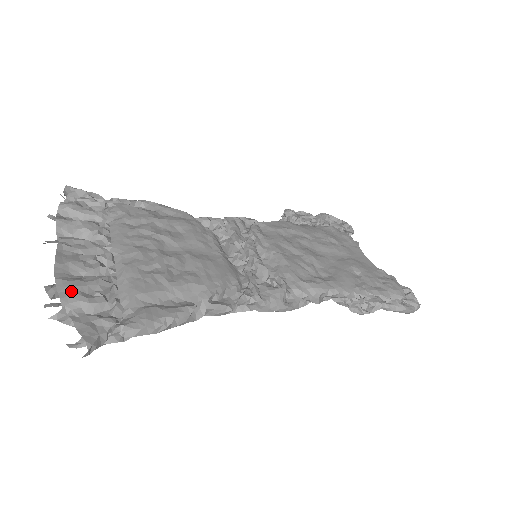
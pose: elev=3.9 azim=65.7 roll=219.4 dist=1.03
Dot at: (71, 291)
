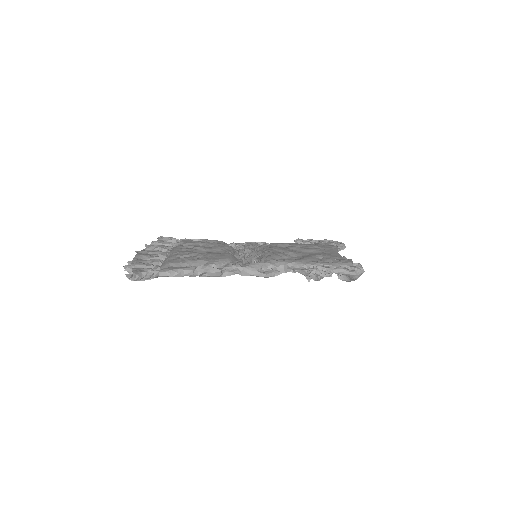
Dot at: (137, 262)
